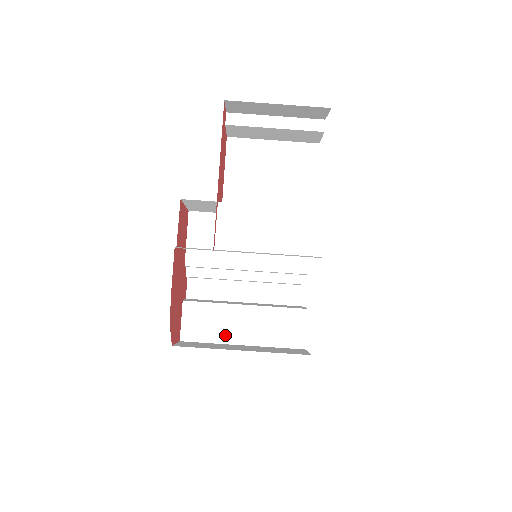
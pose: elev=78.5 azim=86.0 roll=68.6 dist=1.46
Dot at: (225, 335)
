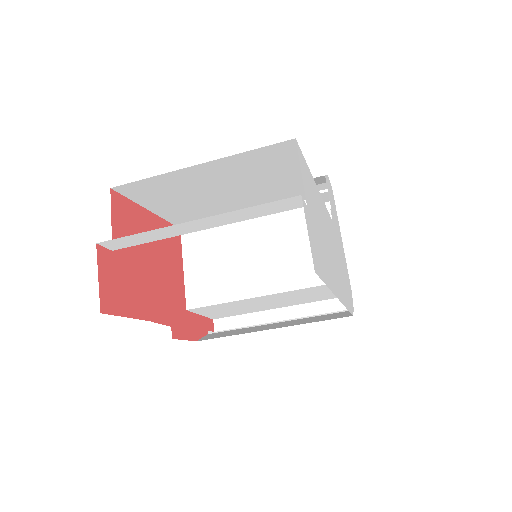
Dot at: occluded
